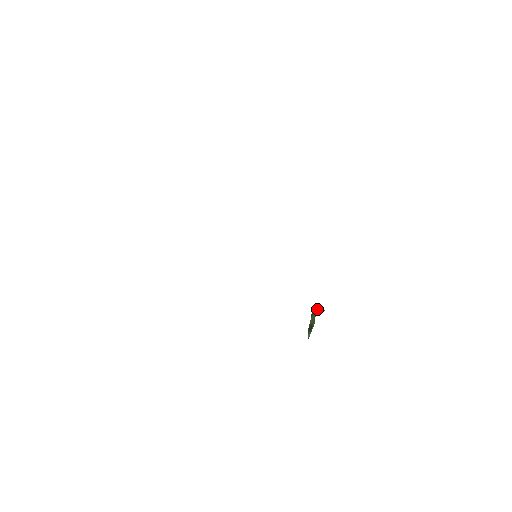
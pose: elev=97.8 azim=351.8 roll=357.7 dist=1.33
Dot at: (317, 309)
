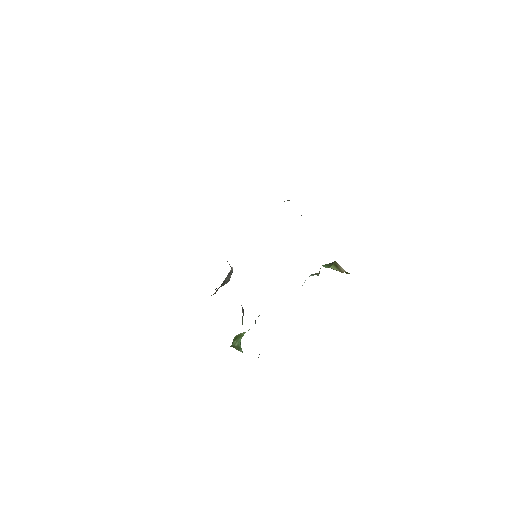
Dot at: occluded
